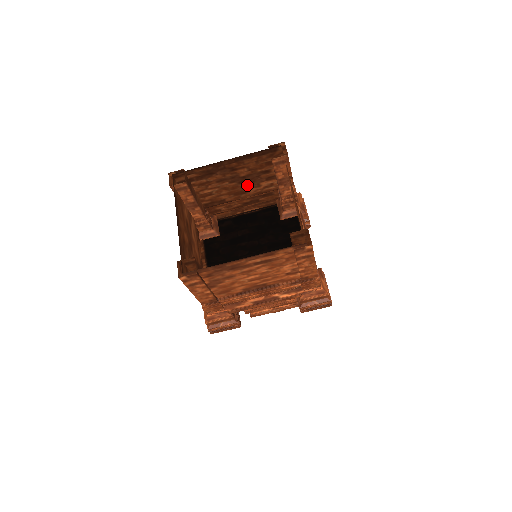
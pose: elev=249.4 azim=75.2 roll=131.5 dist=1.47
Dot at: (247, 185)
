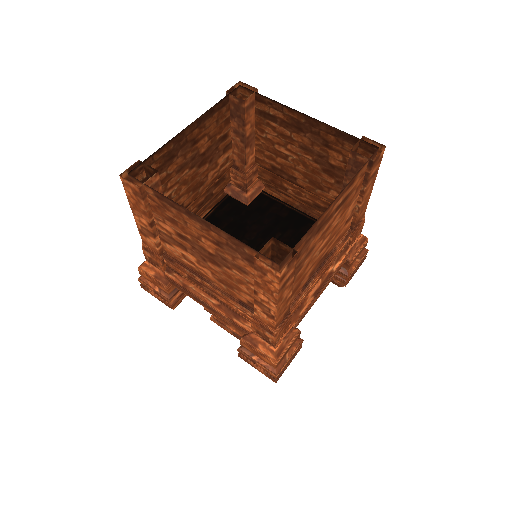
Dot at: (205, 168)
